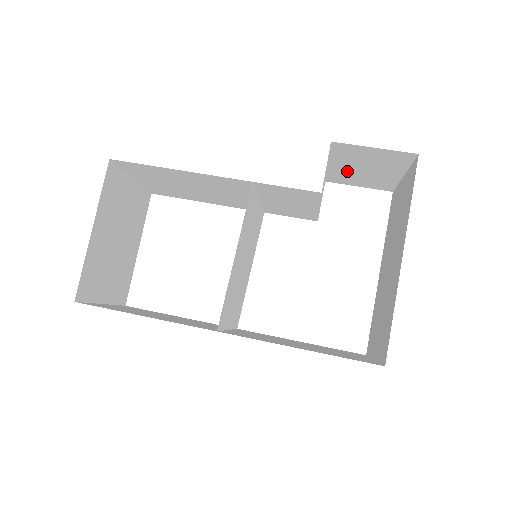
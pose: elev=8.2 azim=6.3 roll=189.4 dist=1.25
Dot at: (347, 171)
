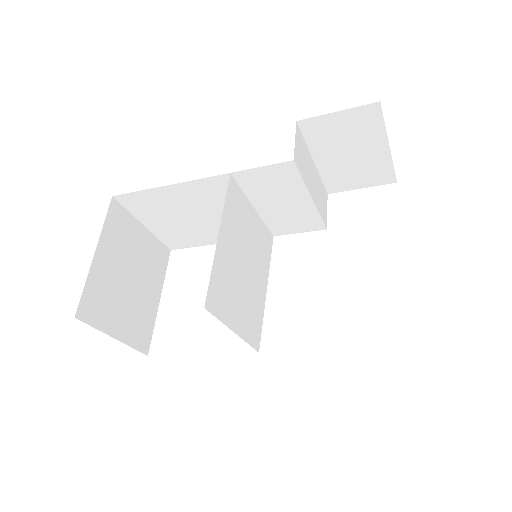
Dot at: (336, 165)
